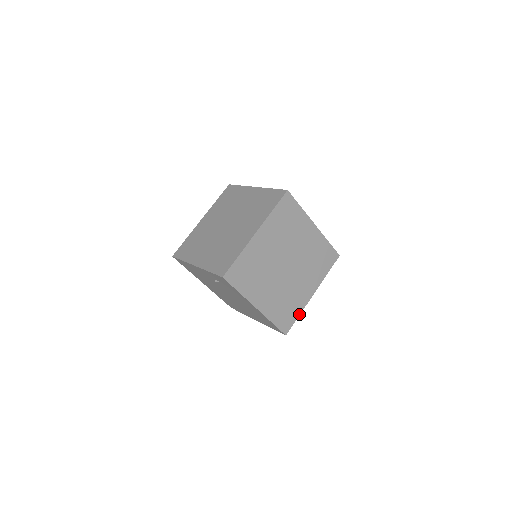
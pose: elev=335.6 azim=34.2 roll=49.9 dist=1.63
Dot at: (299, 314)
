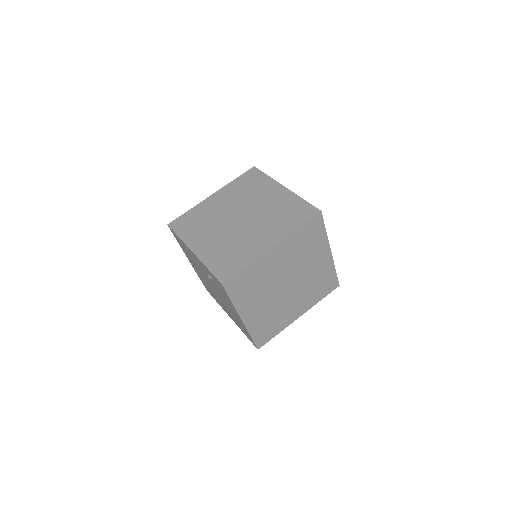
Dot at: (279, 332)
